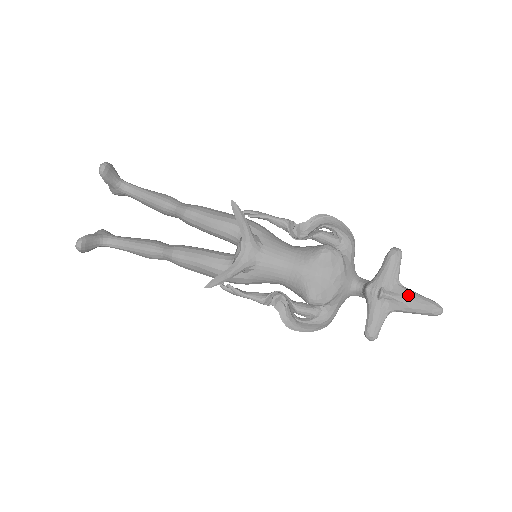
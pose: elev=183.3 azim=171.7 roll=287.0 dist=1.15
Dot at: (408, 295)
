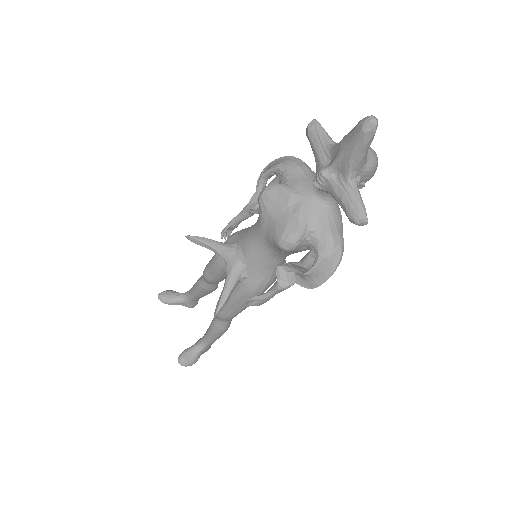
Dot at: (340, 146)
